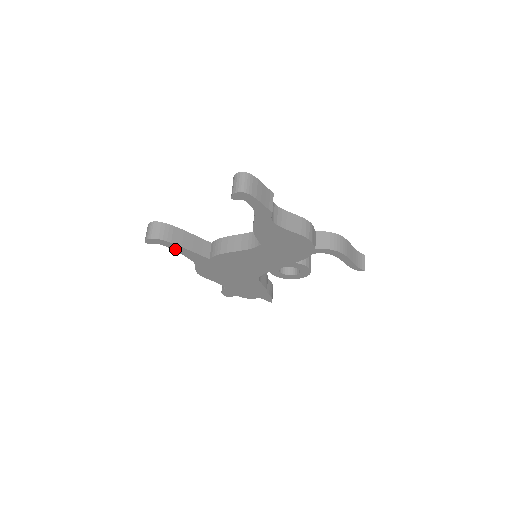
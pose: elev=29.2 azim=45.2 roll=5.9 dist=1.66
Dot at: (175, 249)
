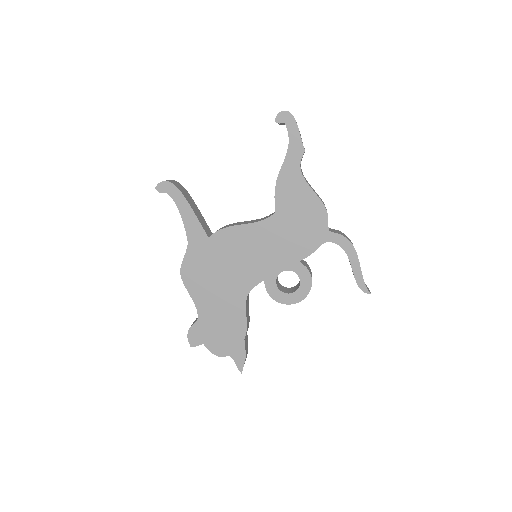
Dot at: (180, 209)
